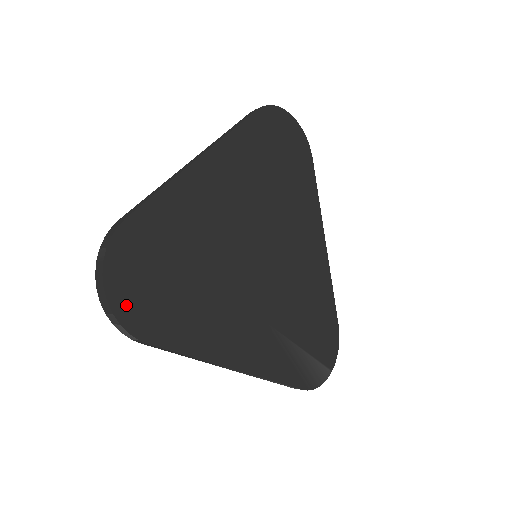
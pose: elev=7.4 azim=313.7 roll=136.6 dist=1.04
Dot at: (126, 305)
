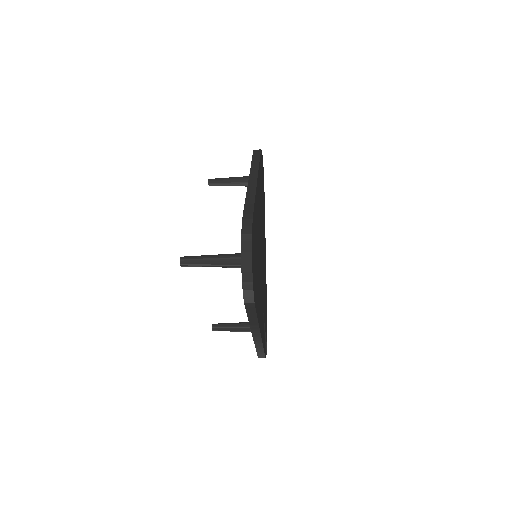
Dot at: (253, 277)
